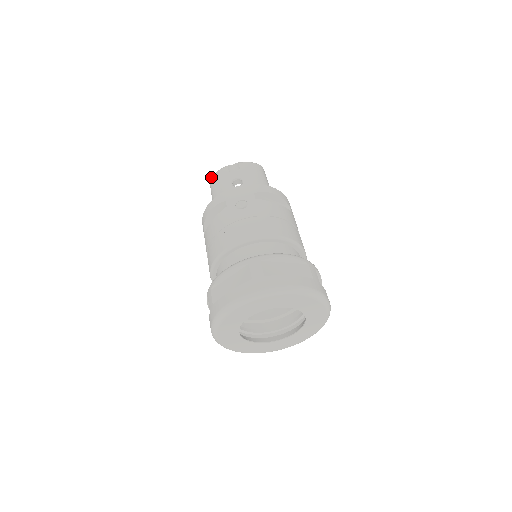
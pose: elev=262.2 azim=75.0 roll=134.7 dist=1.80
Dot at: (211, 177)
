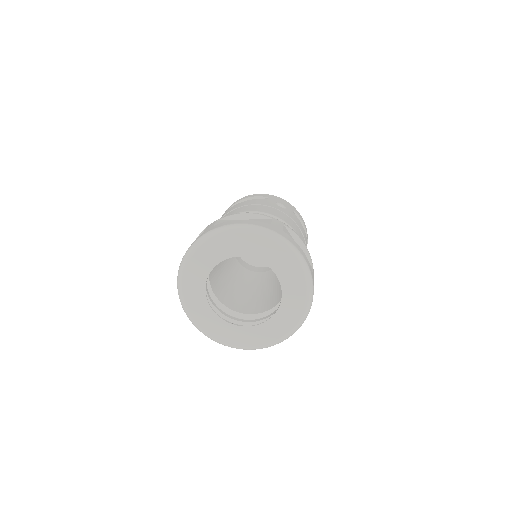
Dot at: occluded
